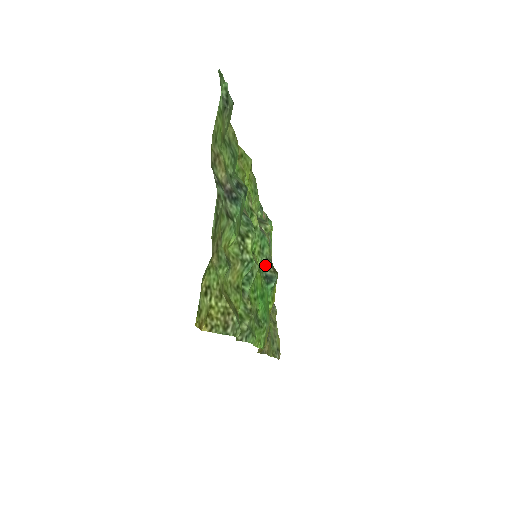
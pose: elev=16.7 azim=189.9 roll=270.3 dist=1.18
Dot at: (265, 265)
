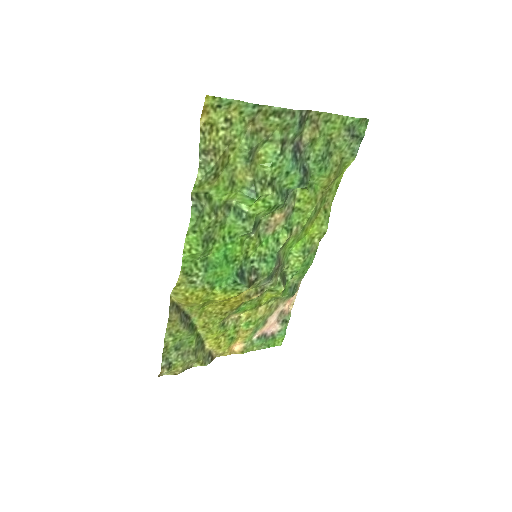
Dot at: (252, 270)
